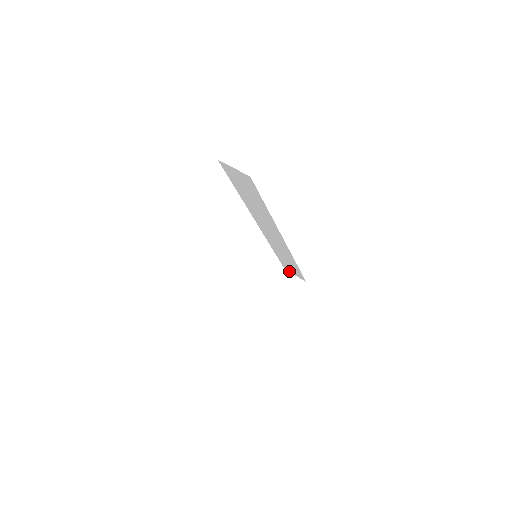
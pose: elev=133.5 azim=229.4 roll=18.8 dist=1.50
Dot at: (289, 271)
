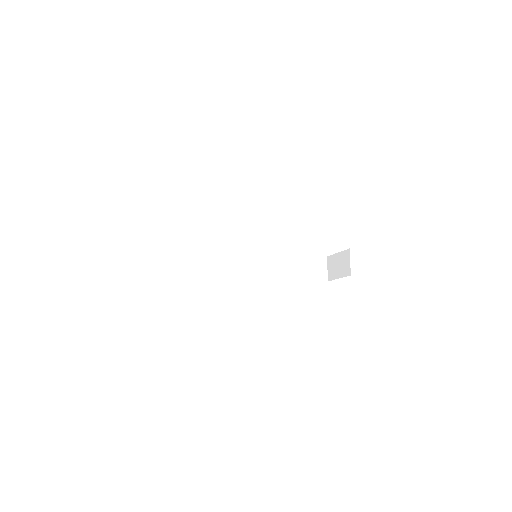
Dot at: (348, 254)
